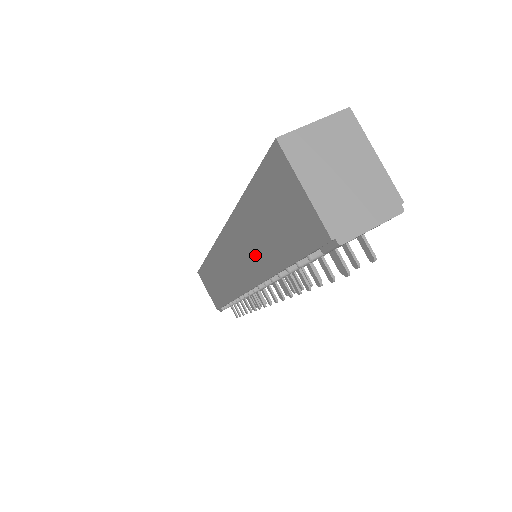
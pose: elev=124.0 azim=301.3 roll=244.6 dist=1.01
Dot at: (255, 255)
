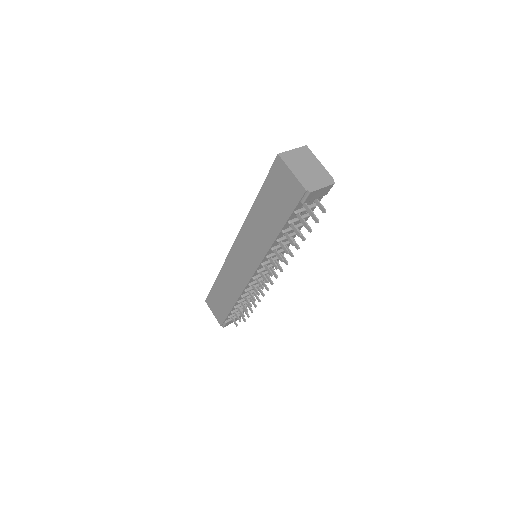
Dot at: (261, 236)
